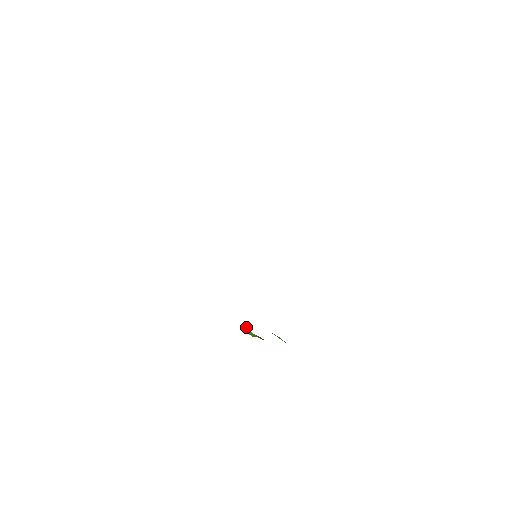
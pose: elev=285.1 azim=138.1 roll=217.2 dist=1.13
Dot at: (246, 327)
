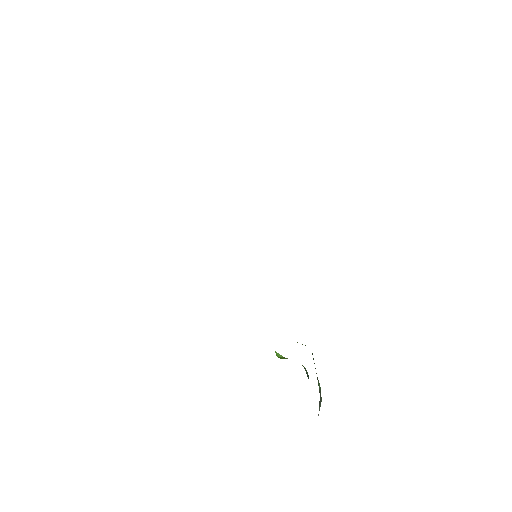
Dot at: (275, 351)
